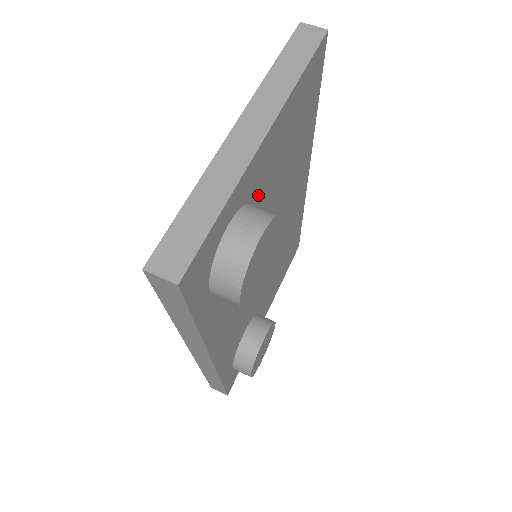
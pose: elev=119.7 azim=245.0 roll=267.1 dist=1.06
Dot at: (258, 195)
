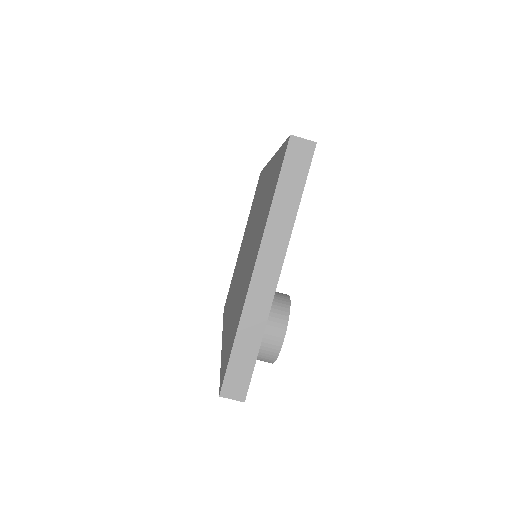
Dot at: occluded
